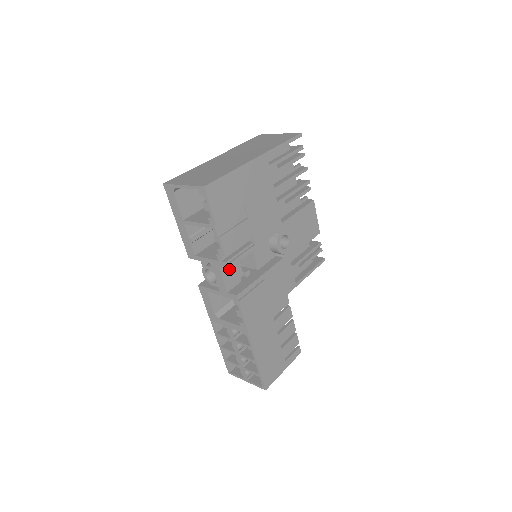
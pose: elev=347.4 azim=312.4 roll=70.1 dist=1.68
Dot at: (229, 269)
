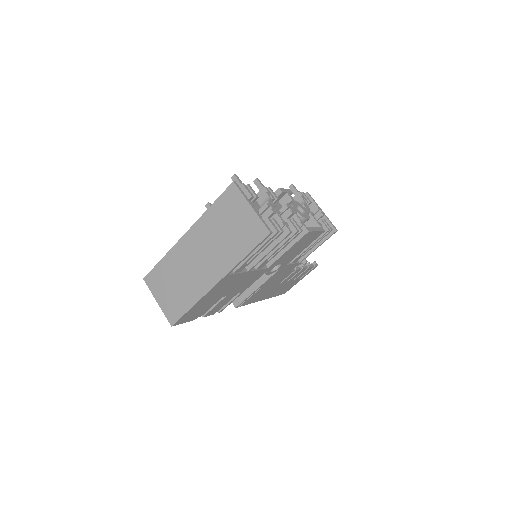
Dot at: occluded
